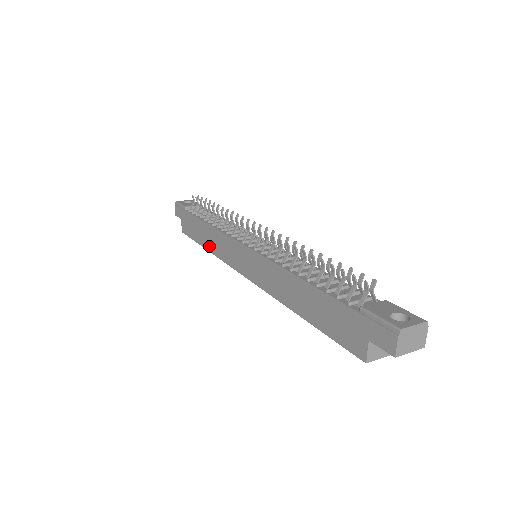
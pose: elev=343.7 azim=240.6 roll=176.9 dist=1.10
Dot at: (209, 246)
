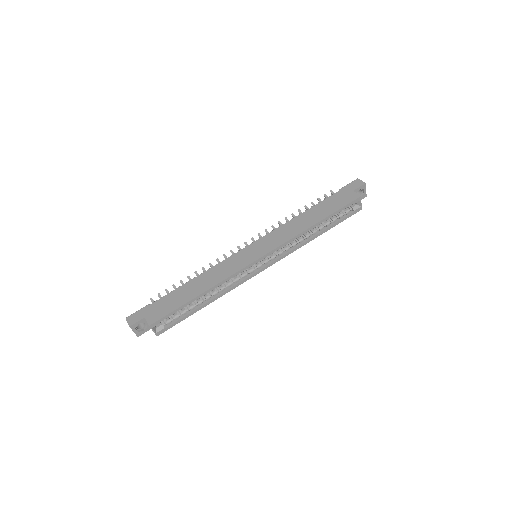
Dot at: (206, 286)
